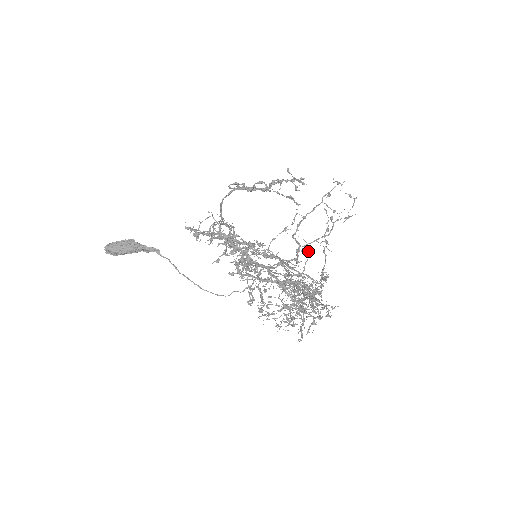
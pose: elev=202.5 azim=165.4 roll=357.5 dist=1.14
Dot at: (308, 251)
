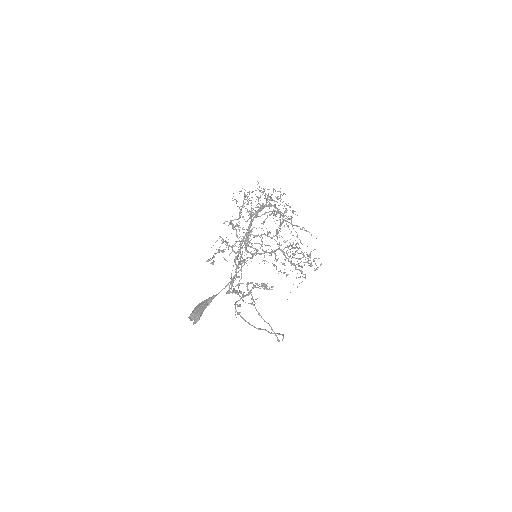
Dot at: occluded
